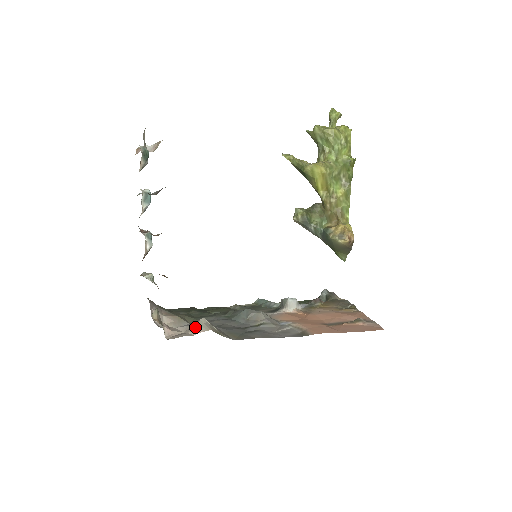
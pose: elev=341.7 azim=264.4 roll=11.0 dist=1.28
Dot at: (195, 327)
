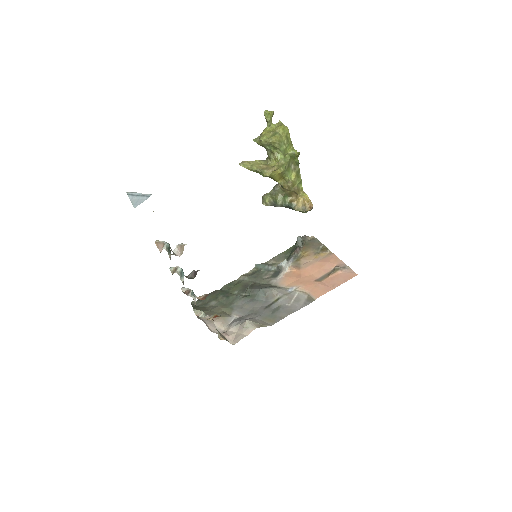
Dot at: (245, 328)
